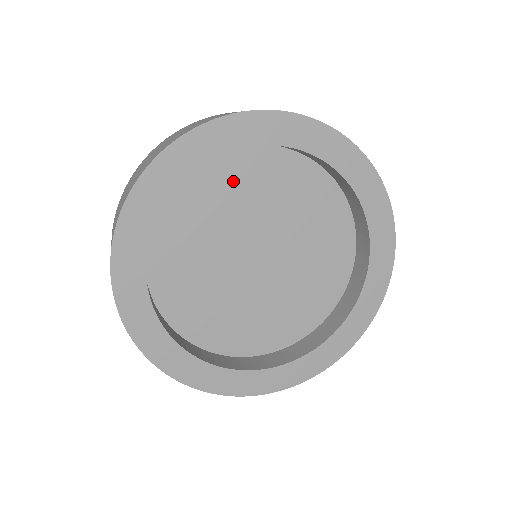
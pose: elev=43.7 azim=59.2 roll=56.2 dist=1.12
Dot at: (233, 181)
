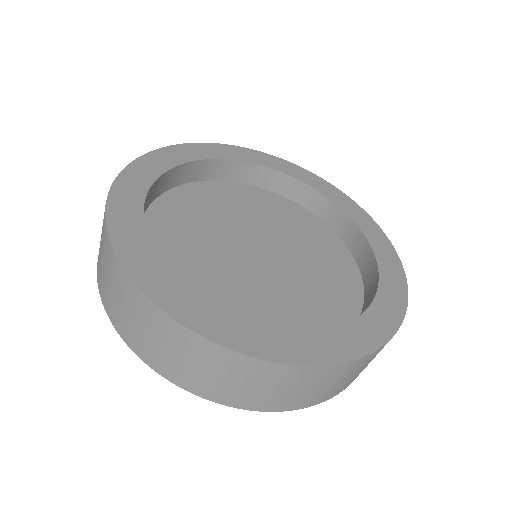
Dot at: (232, 198)
